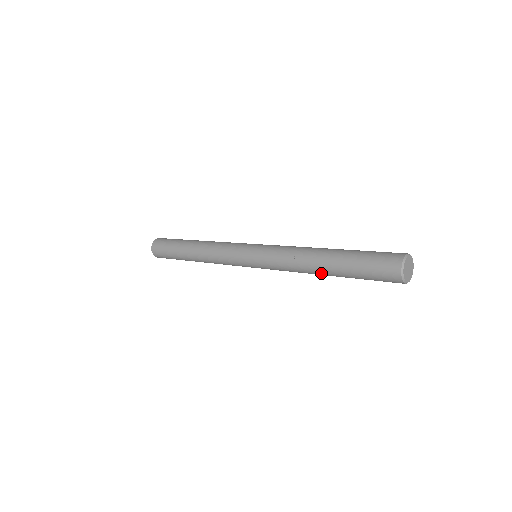
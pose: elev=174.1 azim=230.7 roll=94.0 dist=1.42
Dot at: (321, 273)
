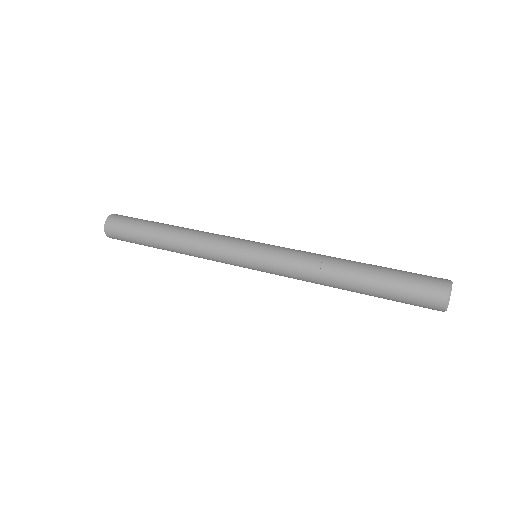
Dot at: (345, 286)
